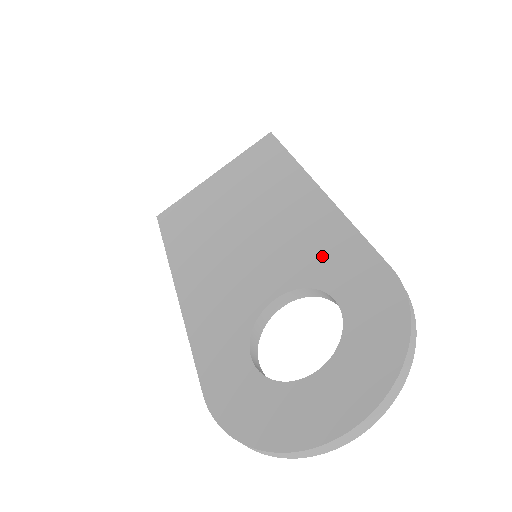
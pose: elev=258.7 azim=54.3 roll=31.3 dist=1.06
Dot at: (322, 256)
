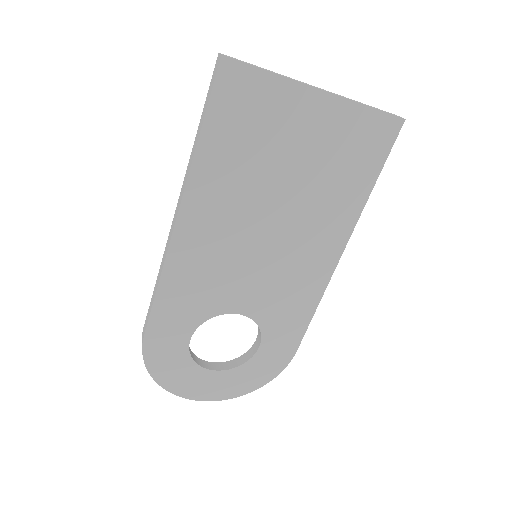
Dot at: (284, 312)
